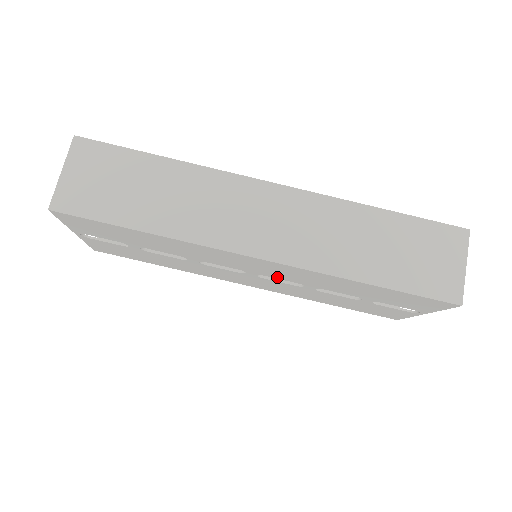
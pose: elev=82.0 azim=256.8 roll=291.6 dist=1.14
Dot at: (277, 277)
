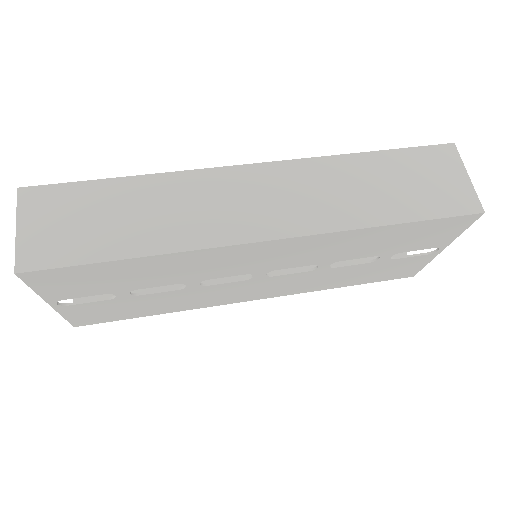
Dot at: (288, 266)
